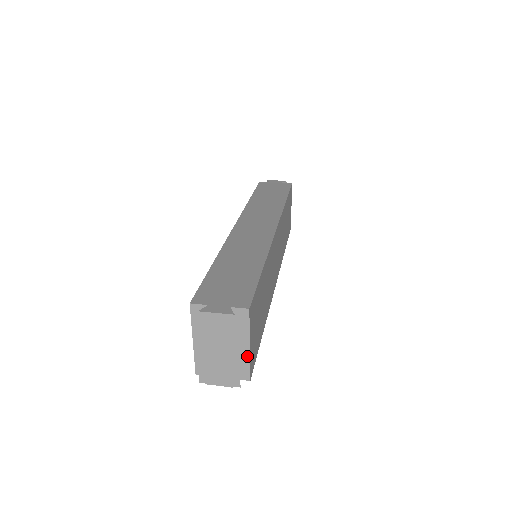
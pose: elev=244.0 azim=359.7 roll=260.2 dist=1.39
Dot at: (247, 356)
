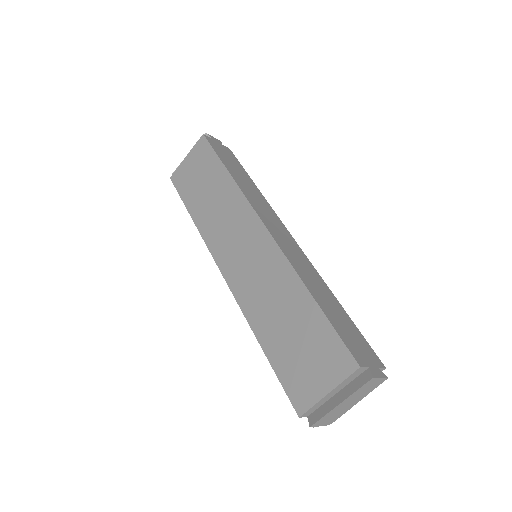
Dot at: occluded
